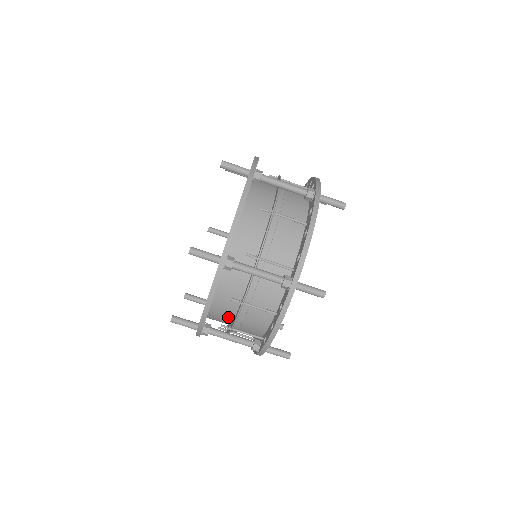
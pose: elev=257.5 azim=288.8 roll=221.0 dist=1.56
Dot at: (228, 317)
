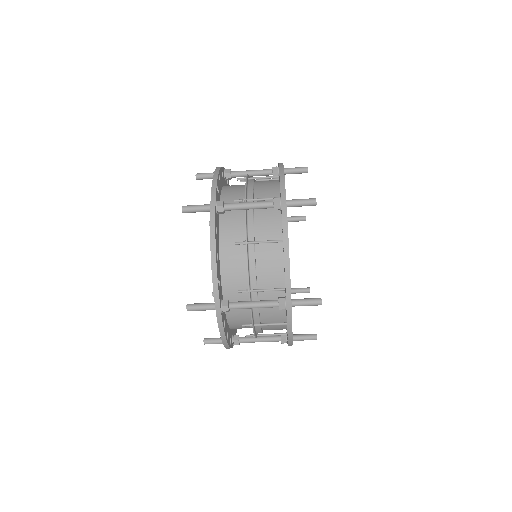
Dot at: occluded
